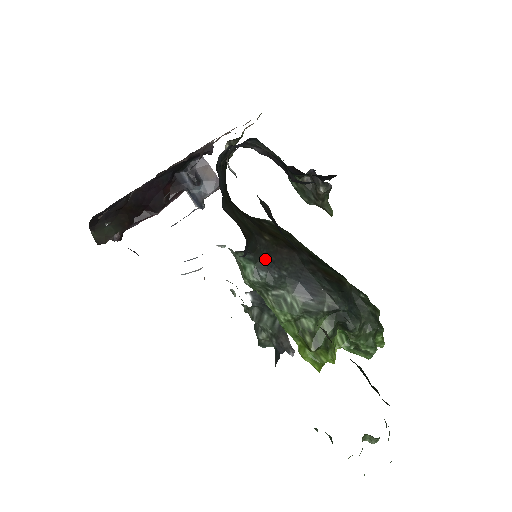
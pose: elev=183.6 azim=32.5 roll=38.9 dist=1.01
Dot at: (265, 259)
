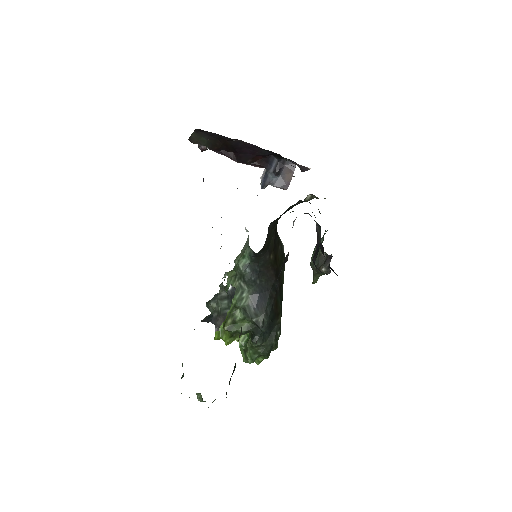
Dot at: (258, 265)
